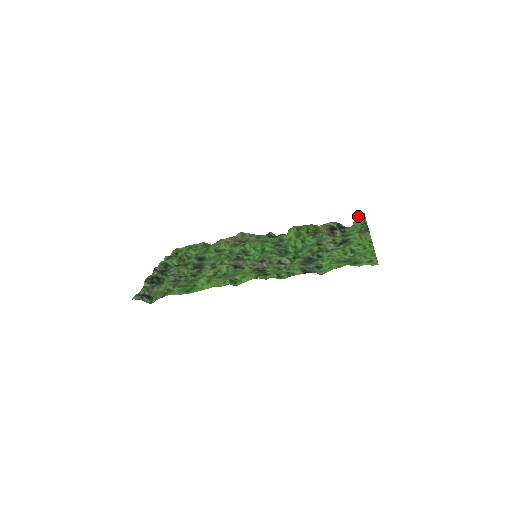
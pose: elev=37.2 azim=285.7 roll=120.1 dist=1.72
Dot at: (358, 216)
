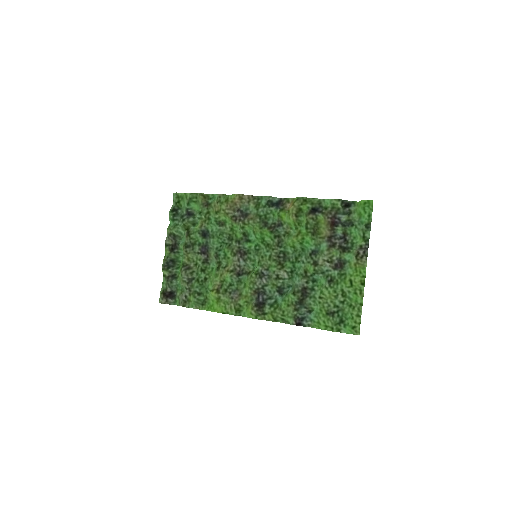
Dot at: (365, 201)
